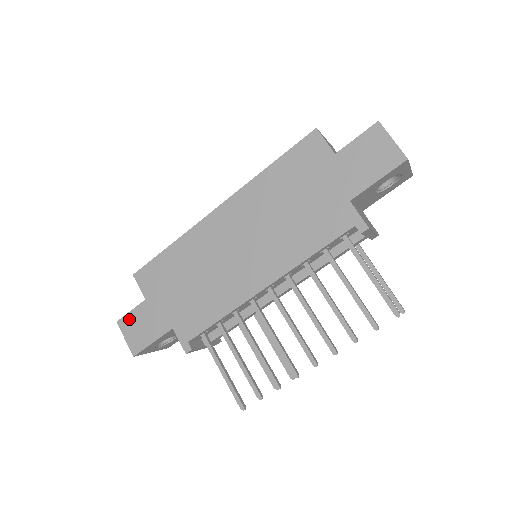
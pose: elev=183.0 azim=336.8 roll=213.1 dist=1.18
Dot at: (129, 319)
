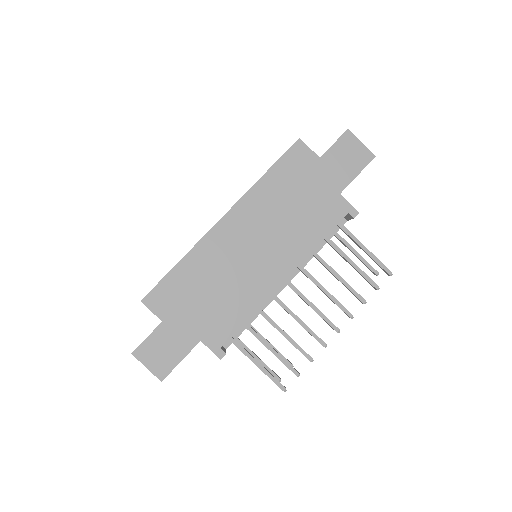
Dot at: (147, 346)
